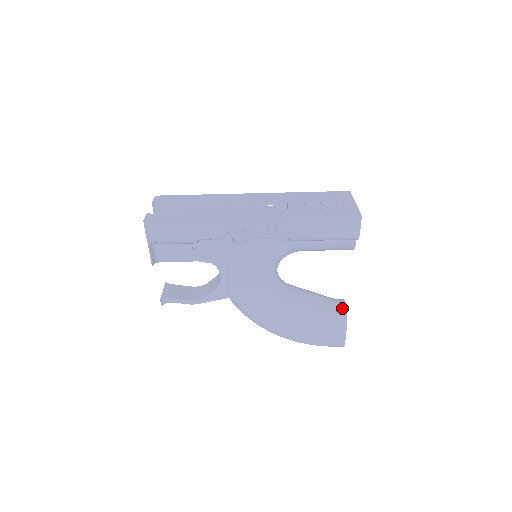
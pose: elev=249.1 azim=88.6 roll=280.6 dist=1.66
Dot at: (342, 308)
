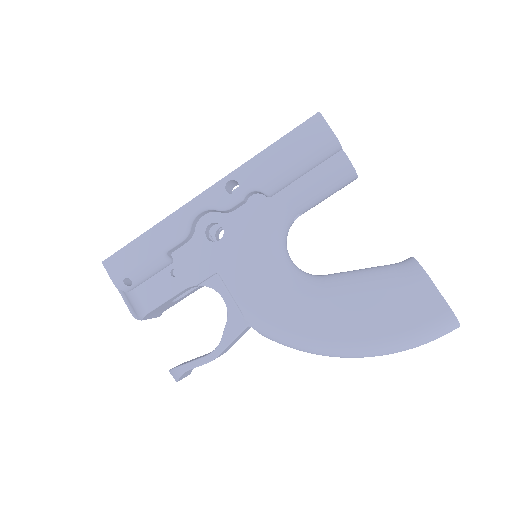
Dot at: (408, 262)
